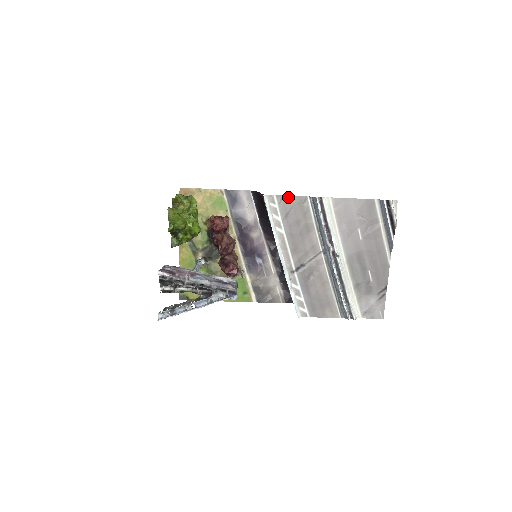
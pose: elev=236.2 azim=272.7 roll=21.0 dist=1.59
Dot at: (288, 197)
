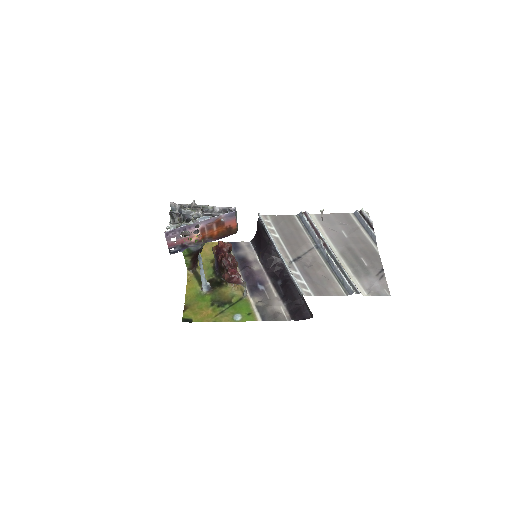
Dot at: (279, 216)
